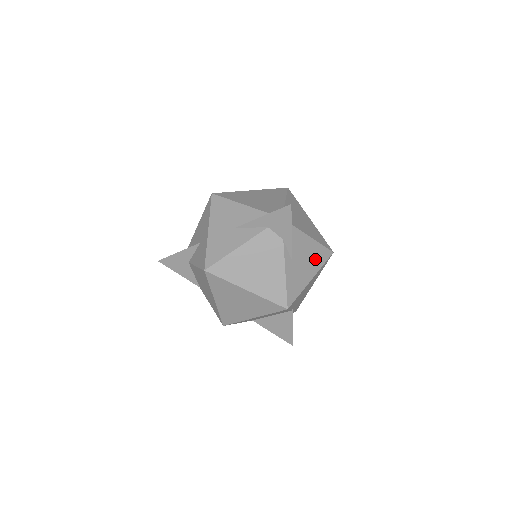
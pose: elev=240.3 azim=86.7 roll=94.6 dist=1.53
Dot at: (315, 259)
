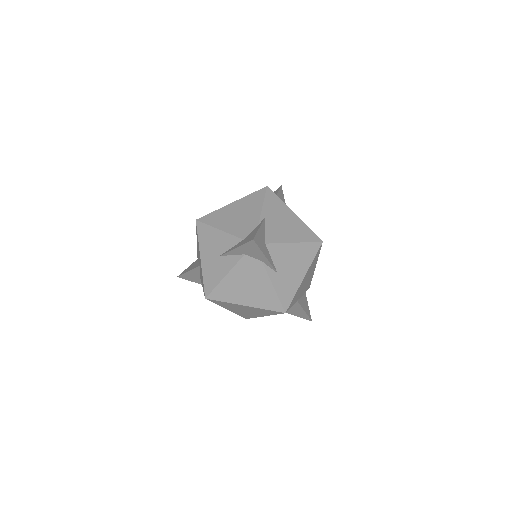
Dot at: (303, 258)
